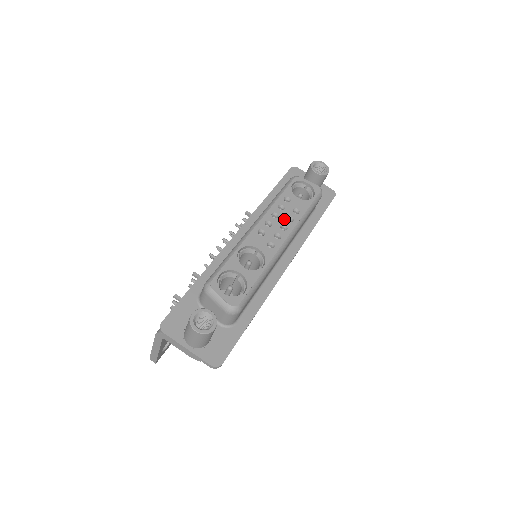
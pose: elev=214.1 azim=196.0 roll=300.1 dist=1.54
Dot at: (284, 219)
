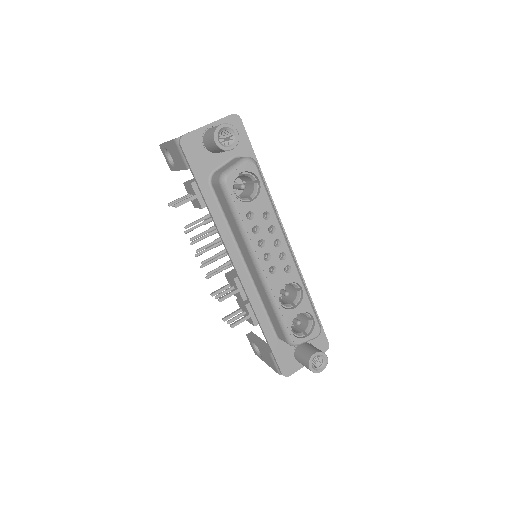
Dot at: (269, 236)
